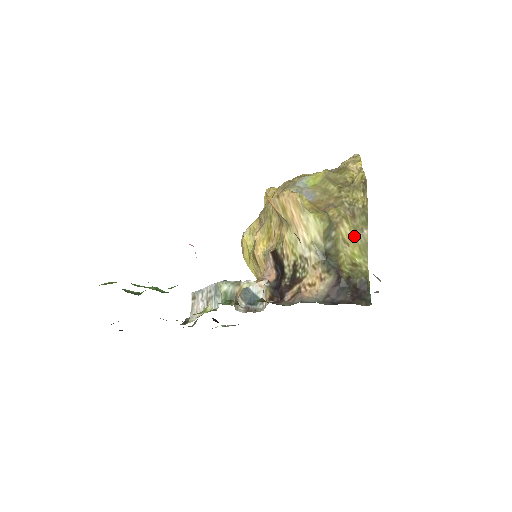
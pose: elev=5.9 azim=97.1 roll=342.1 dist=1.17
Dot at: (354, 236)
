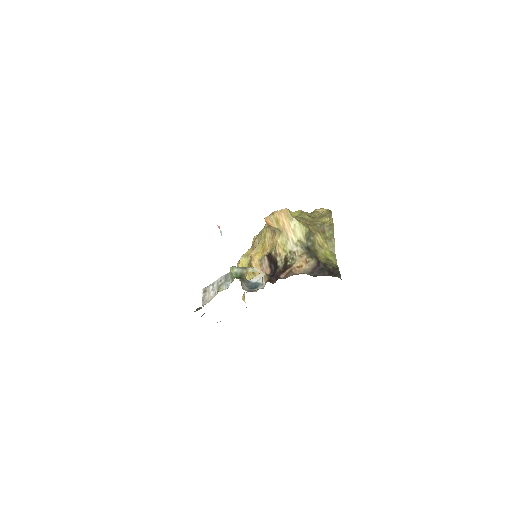
Dot at: (325, 243)
